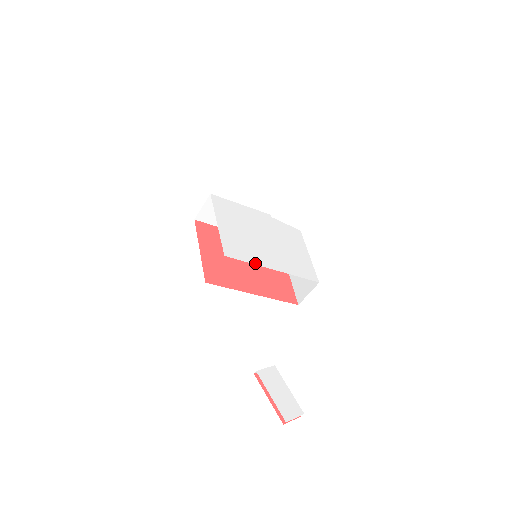
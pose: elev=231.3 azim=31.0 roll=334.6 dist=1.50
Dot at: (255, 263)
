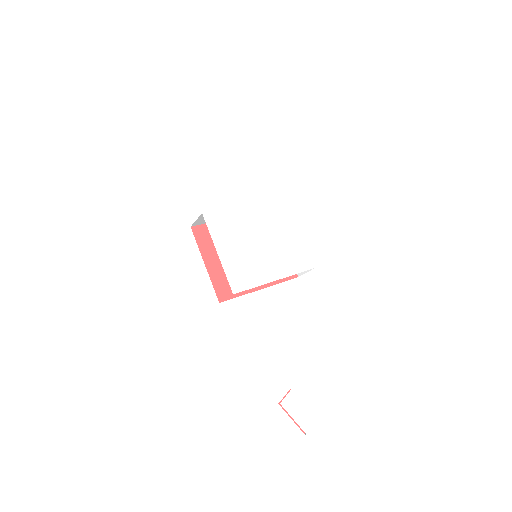
Dot at: (259, 284)
